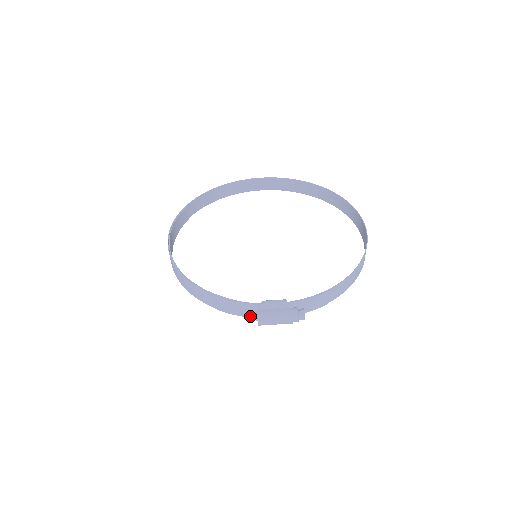
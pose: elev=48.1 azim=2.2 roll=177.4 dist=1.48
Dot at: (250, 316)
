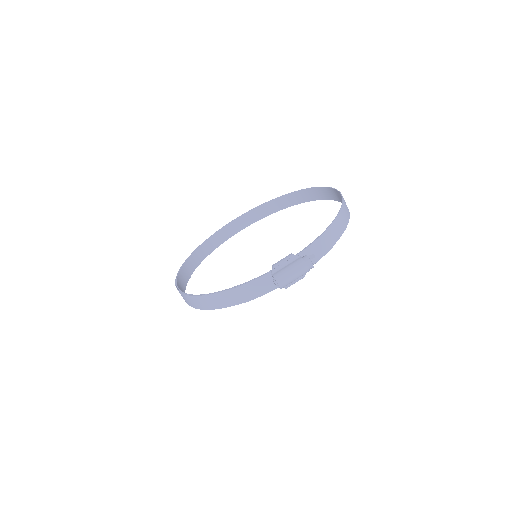
Dot at: (271, 289)
